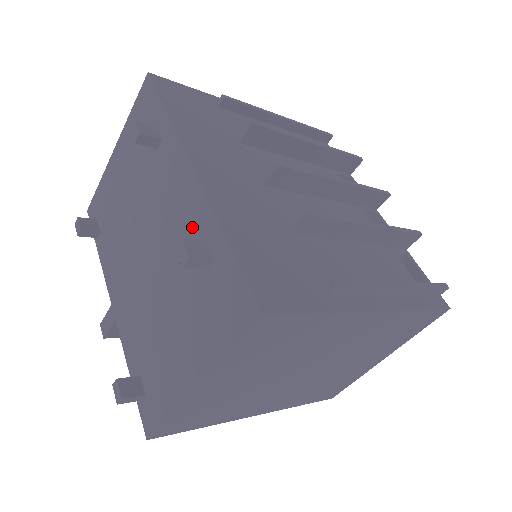
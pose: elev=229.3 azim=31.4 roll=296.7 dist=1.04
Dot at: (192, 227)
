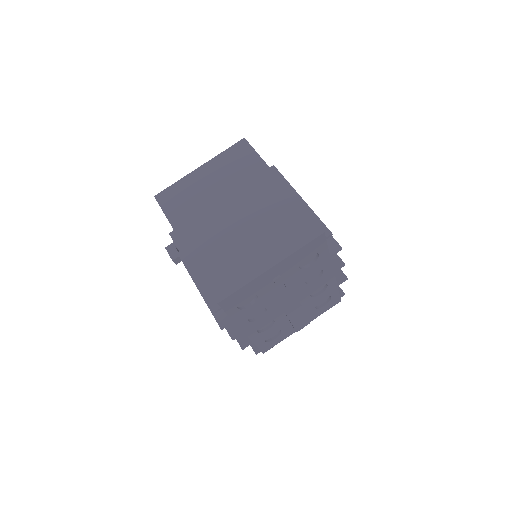
Dot at: occluded
